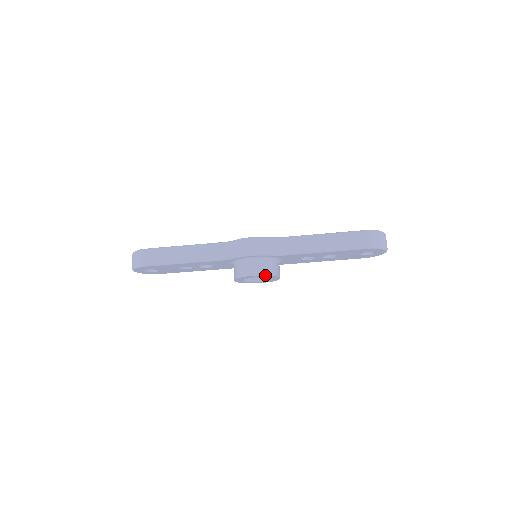
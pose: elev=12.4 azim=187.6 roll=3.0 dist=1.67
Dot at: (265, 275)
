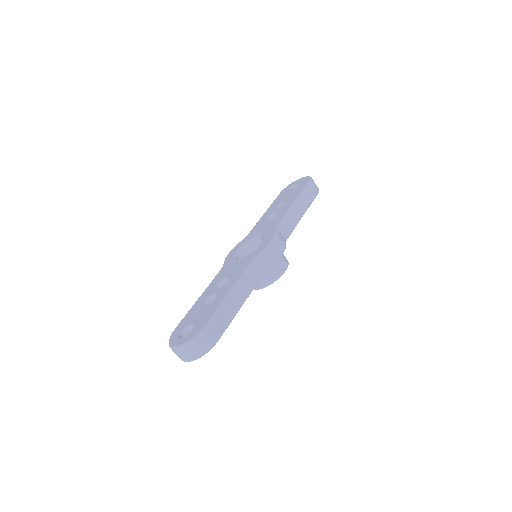
Dot at: (288, 264)
